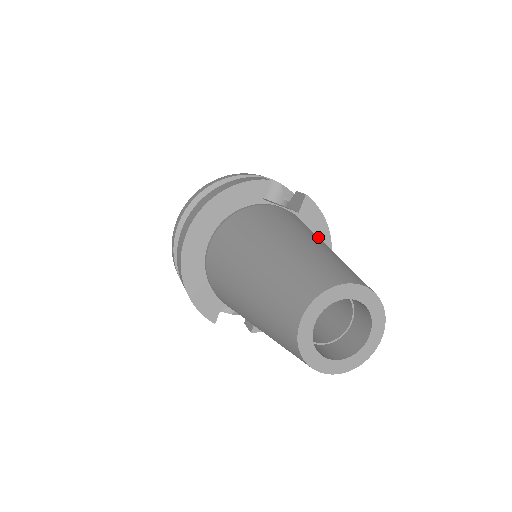
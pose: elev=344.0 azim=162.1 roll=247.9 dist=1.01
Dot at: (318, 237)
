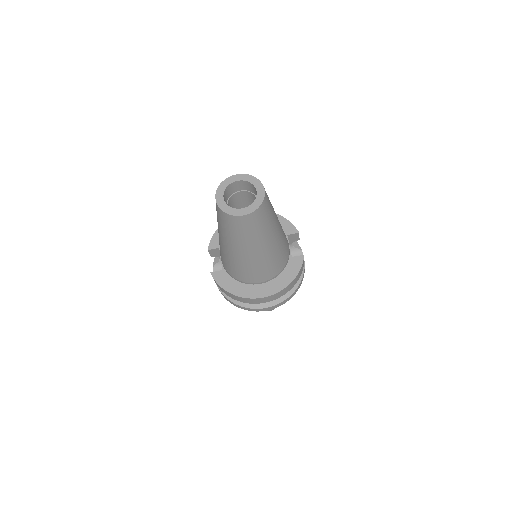
Dot at: (282, 237)
